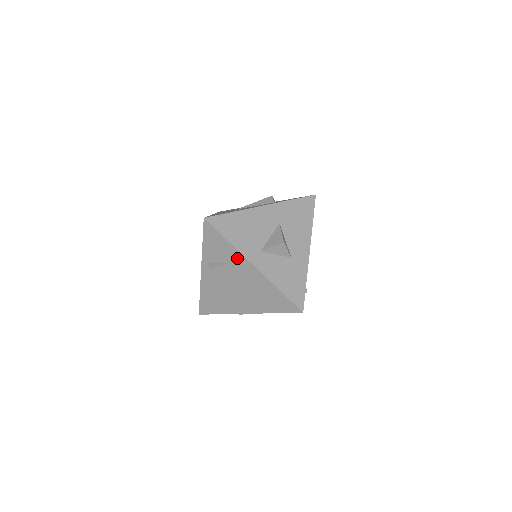
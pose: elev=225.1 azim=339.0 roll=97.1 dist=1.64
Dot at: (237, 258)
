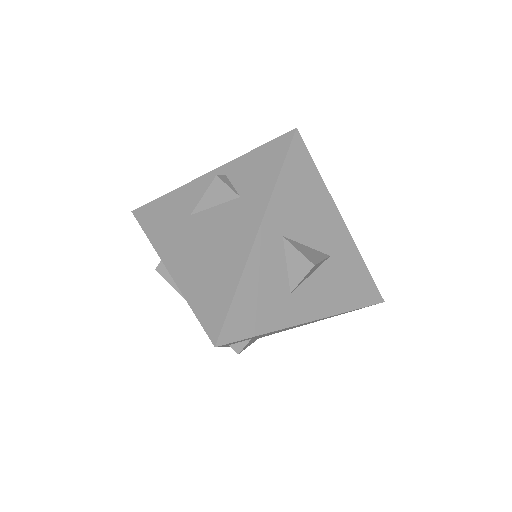
Dot at: (257, 203)
